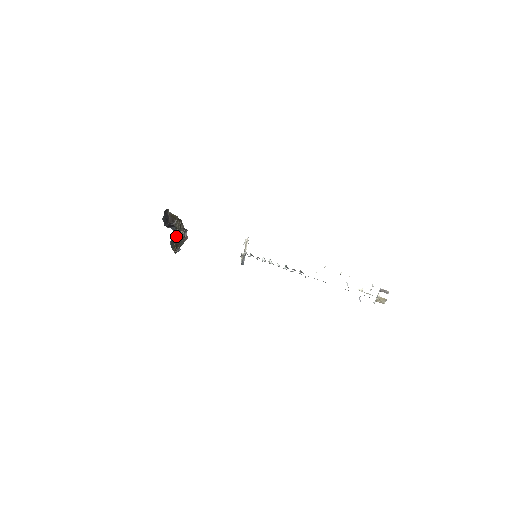
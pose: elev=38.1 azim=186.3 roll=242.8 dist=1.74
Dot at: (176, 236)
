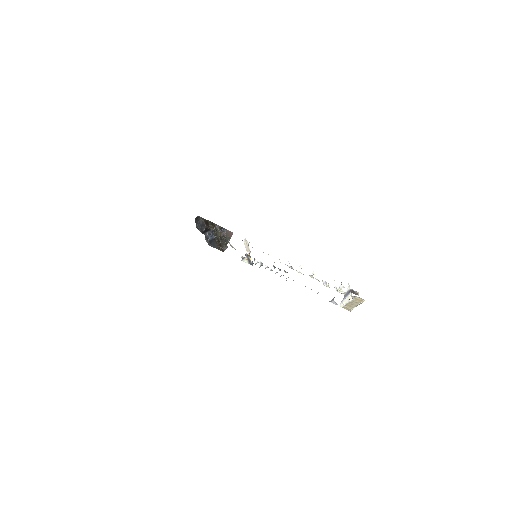
Dot at: (216, 237)
